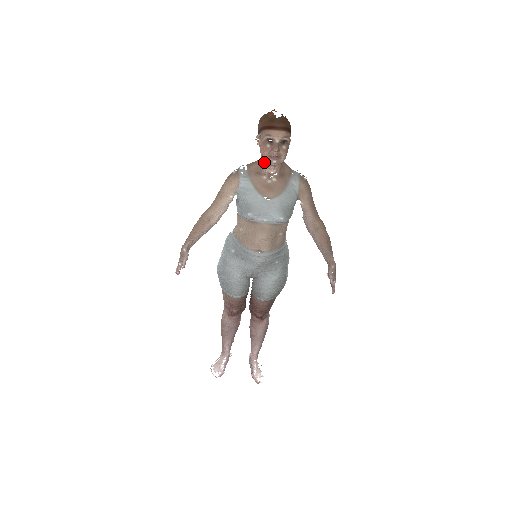
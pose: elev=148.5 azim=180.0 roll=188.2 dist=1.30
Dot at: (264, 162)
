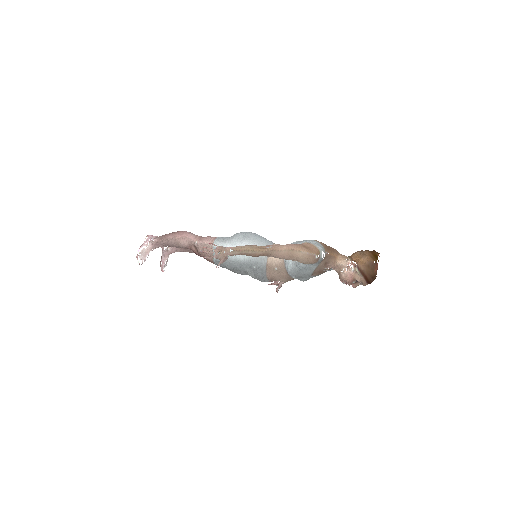
Dot at: (337, 267)
